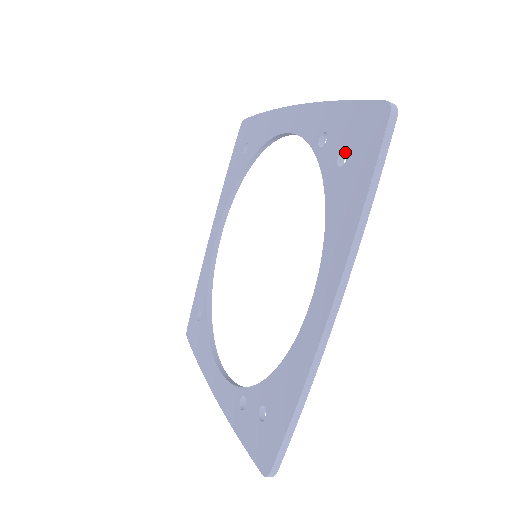
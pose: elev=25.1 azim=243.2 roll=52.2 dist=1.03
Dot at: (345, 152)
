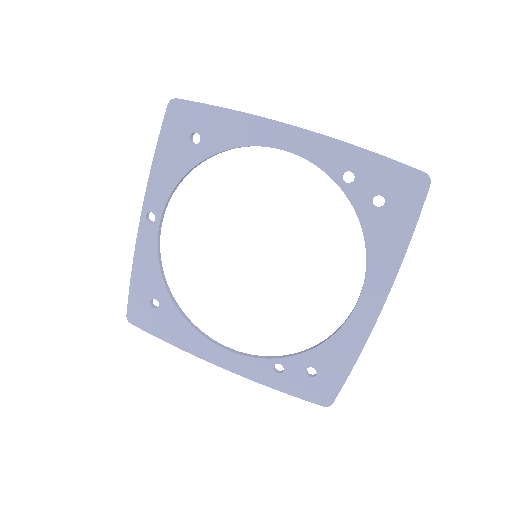
Dot at: occluded
